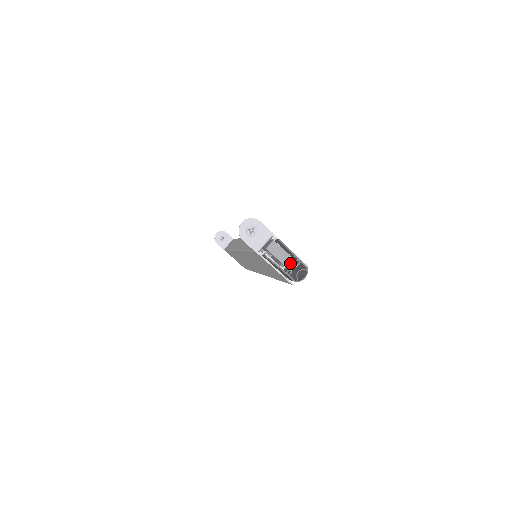
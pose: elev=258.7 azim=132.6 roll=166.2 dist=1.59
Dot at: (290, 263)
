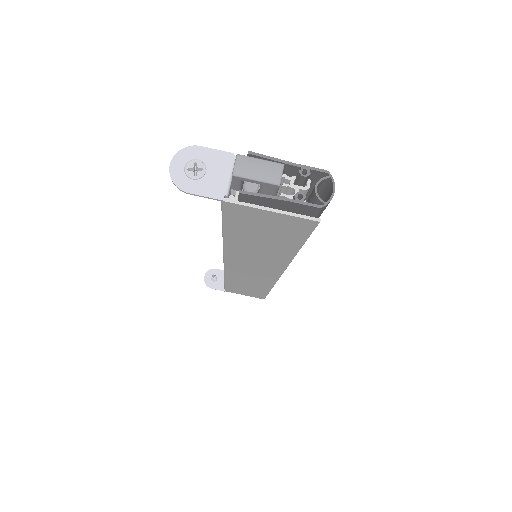
Dot at: (294, 188)
